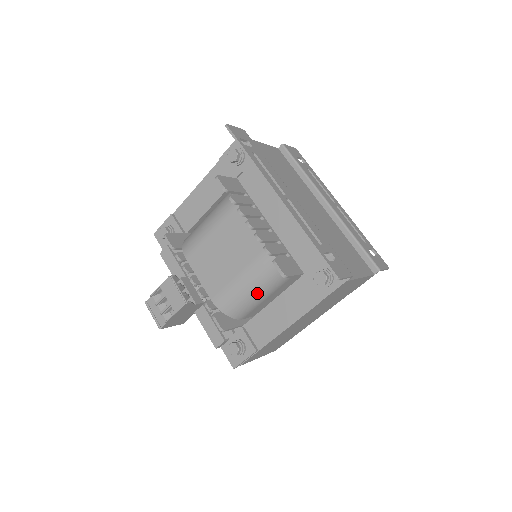
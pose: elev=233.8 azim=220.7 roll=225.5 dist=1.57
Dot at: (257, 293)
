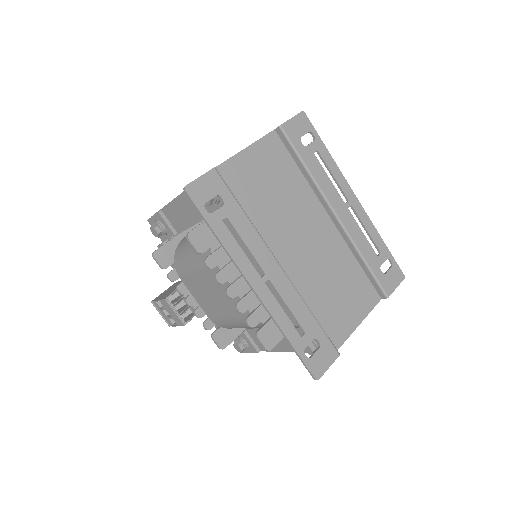
Dot at: occluded
